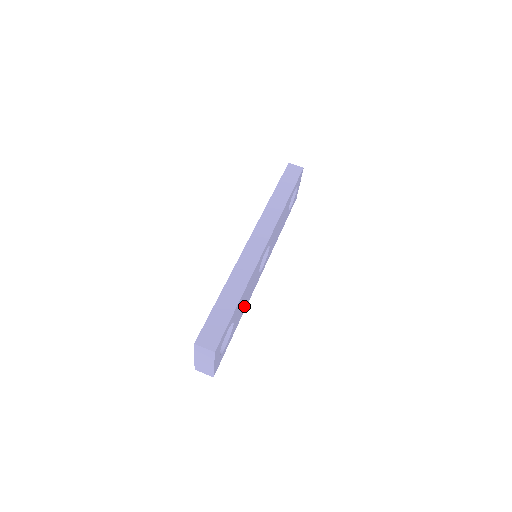
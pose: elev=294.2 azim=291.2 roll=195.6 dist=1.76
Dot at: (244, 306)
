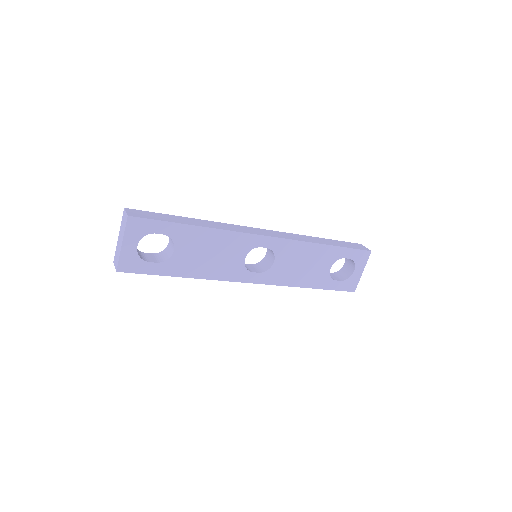
Dot at: (203, 267)
